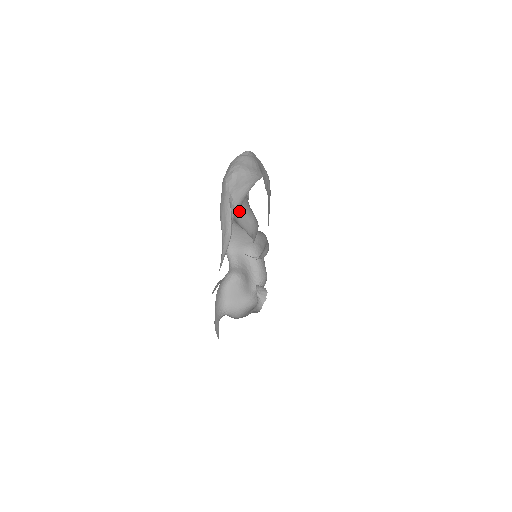
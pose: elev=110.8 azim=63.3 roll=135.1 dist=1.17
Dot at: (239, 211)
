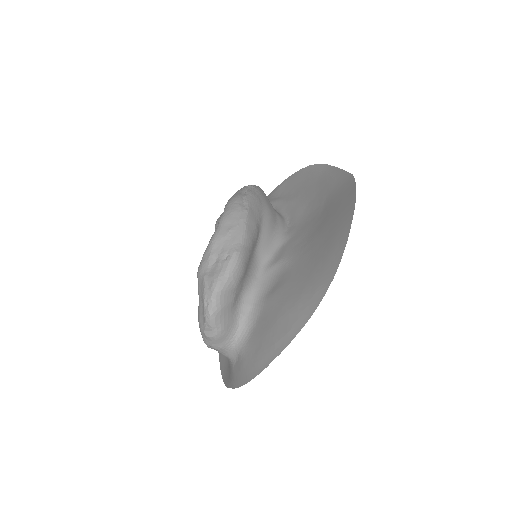
Dot at: occluded
